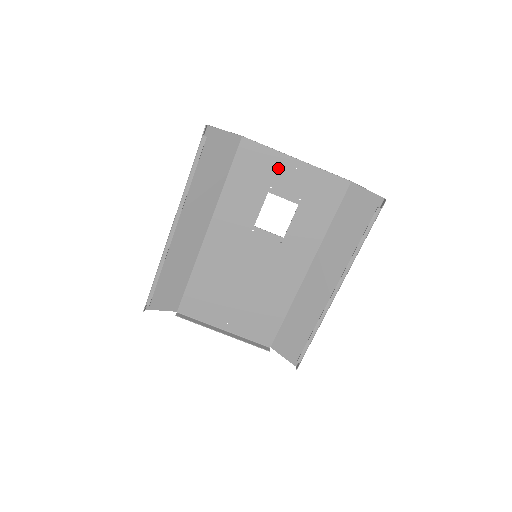
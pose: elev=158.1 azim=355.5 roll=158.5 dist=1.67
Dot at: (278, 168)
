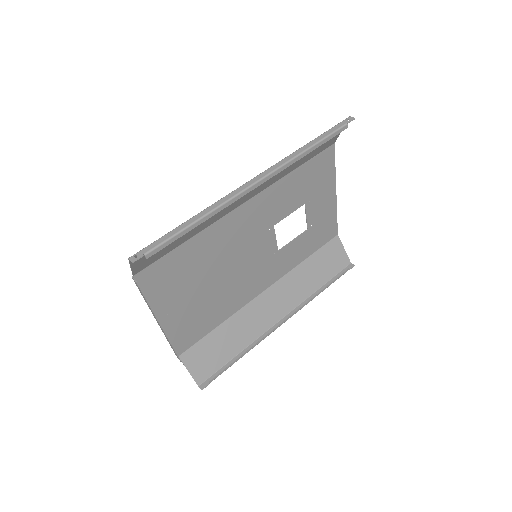
Dot at: (325, 190)
